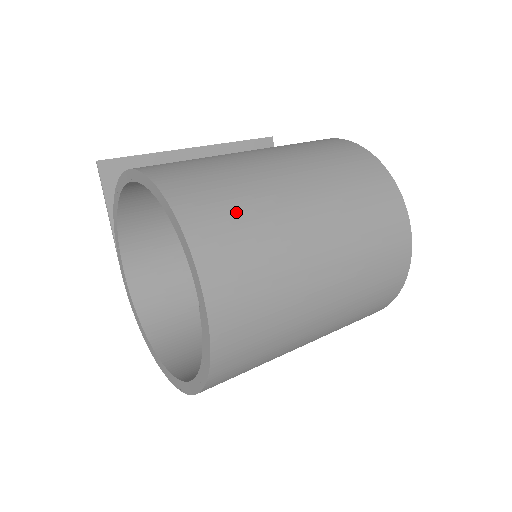
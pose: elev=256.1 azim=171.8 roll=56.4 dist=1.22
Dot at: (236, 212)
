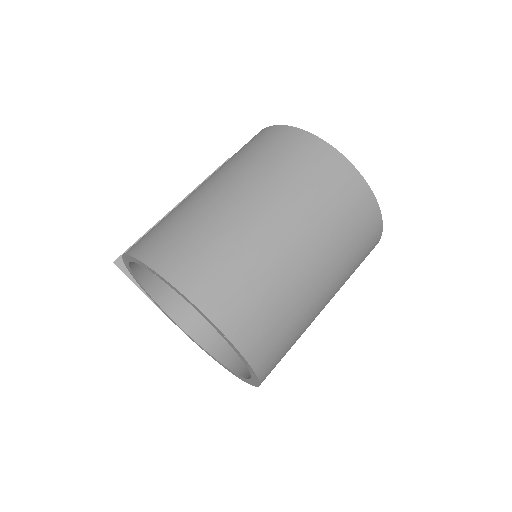
Dot at: (195, 240)
